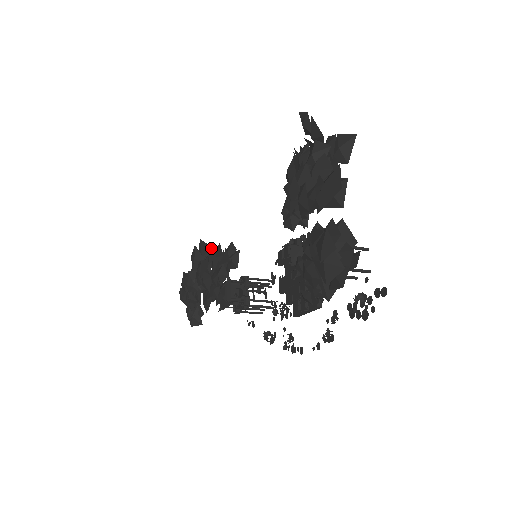
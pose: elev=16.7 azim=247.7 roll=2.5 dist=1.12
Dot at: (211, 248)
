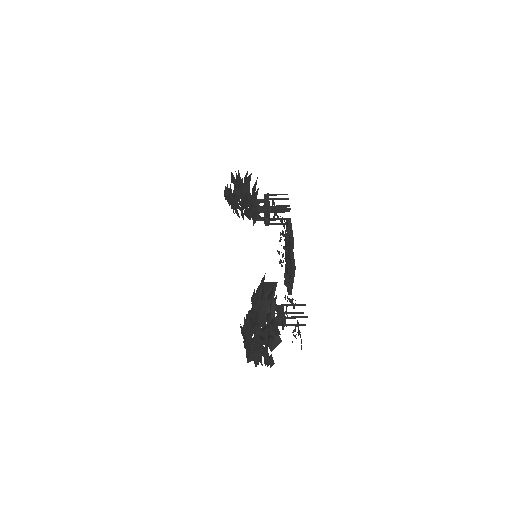
Dot at: (242, 188)
